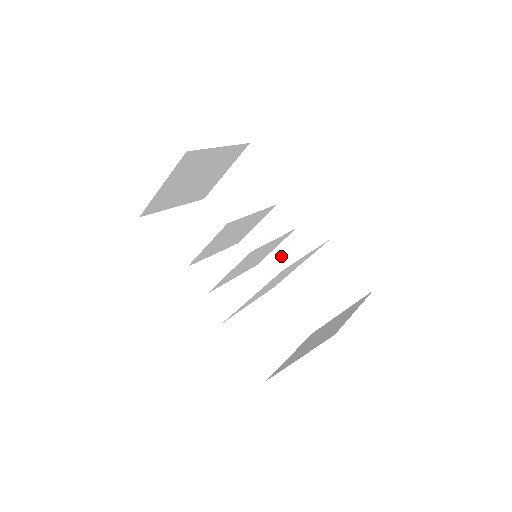
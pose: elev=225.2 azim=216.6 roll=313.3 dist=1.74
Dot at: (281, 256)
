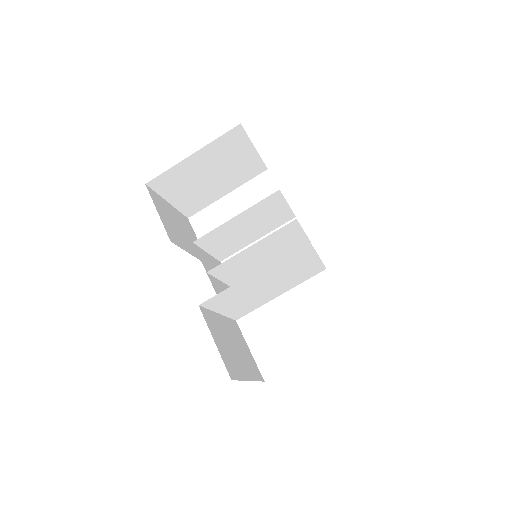
Dot at: occluded
